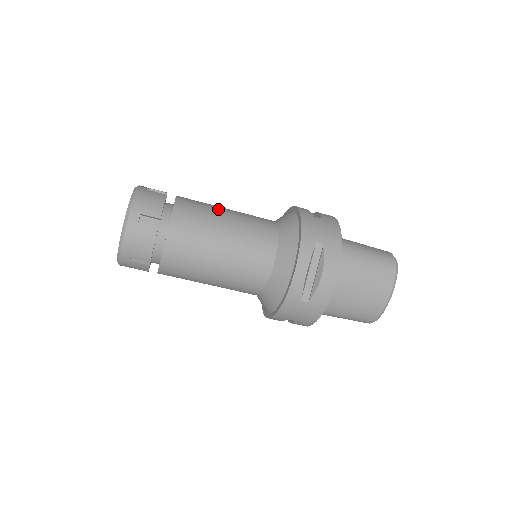
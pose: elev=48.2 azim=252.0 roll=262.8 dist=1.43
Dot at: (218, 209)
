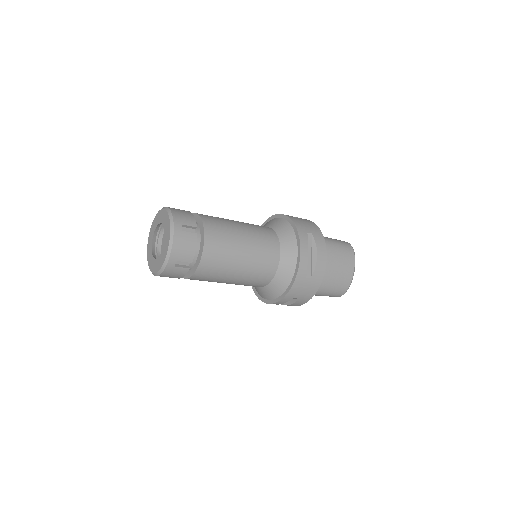
Dot at: (228, 219)
